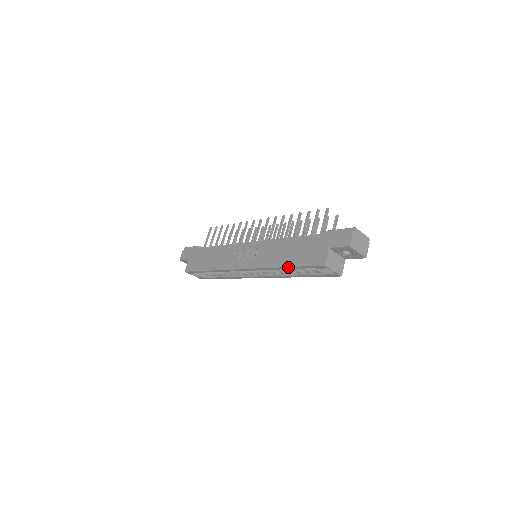
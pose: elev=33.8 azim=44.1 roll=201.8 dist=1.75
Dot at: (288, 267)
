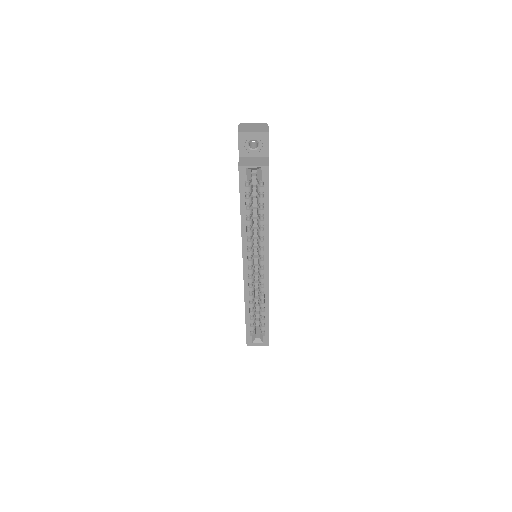
Dot at: (241, 212)
